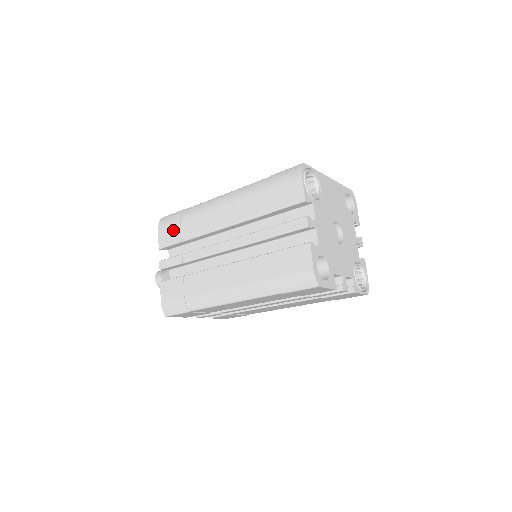
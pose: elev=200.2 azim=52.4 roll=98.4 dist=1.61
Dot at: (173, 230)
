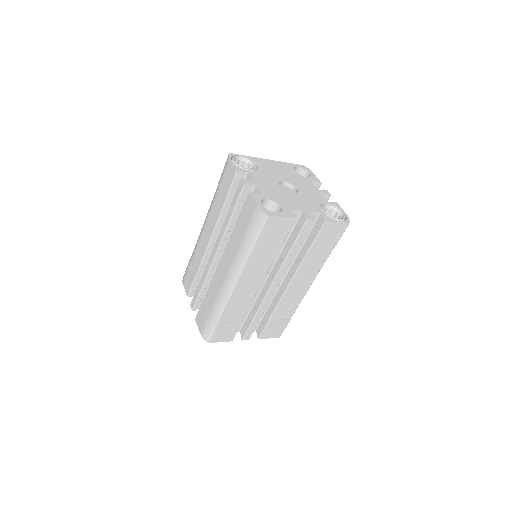
Dot at: (189, 274)
